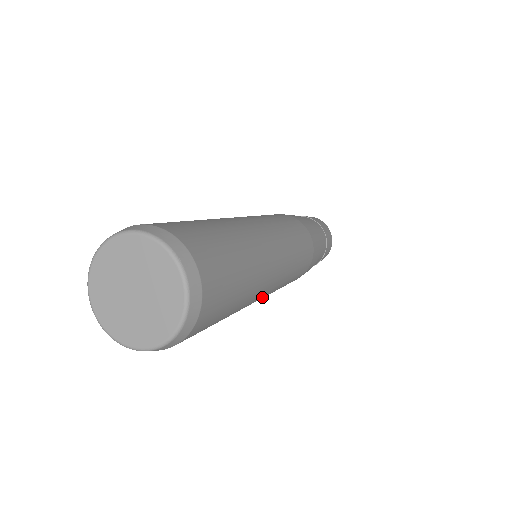
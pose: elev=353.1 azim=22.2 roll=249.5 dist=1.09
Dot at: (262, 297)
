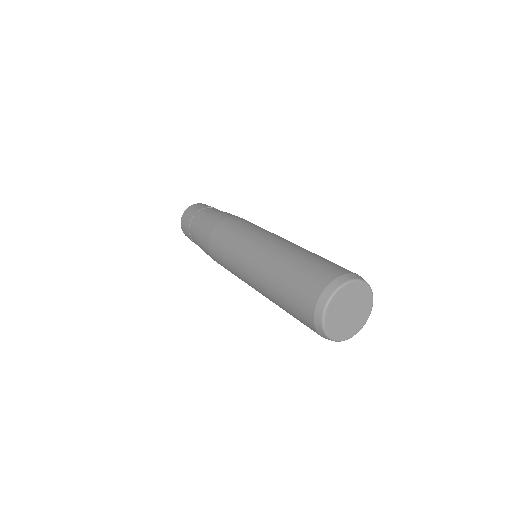
Dot at: occluded
